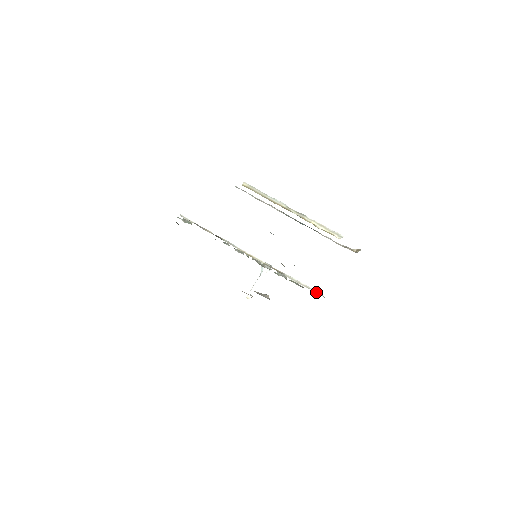
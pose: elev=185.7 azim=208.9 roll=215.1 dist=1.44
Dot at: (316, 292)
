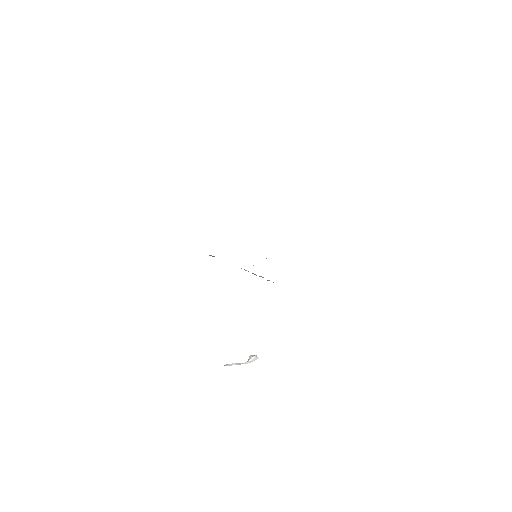
Dot at: occluded
